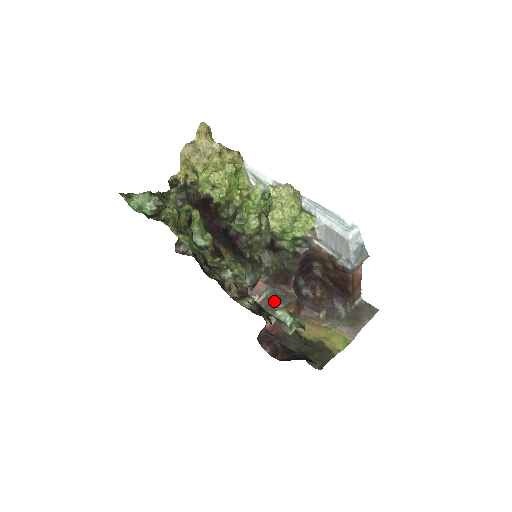
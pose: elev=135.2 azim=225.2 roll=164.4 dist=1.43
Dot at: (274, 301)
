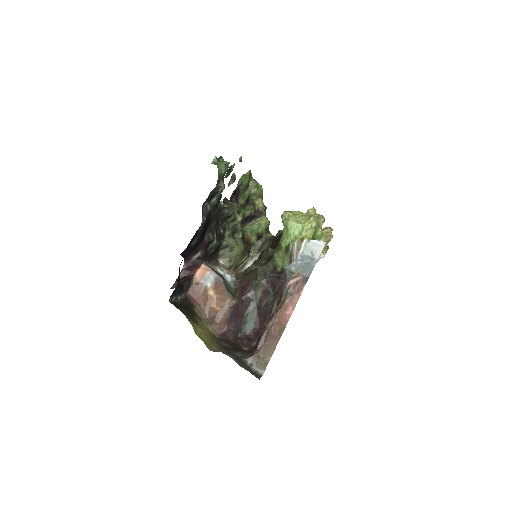
Dot at: occluded
